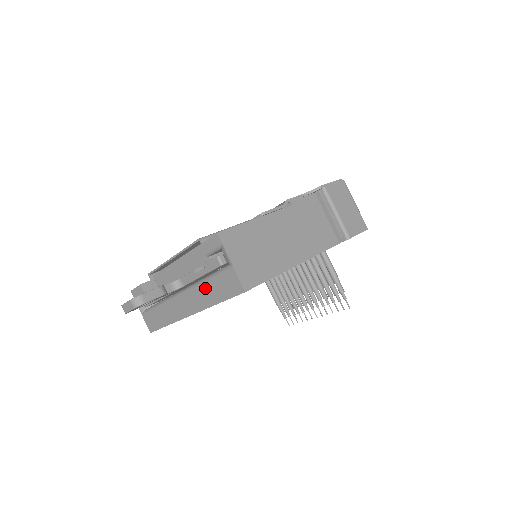
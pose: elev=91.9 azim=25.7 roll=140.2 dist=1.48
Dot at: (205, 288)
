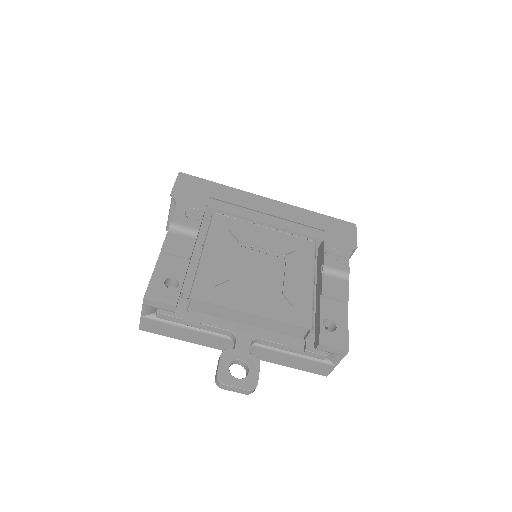
Dot at: (285, 357)
